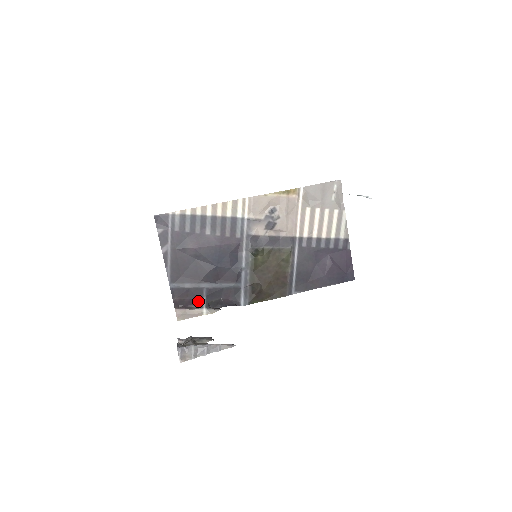
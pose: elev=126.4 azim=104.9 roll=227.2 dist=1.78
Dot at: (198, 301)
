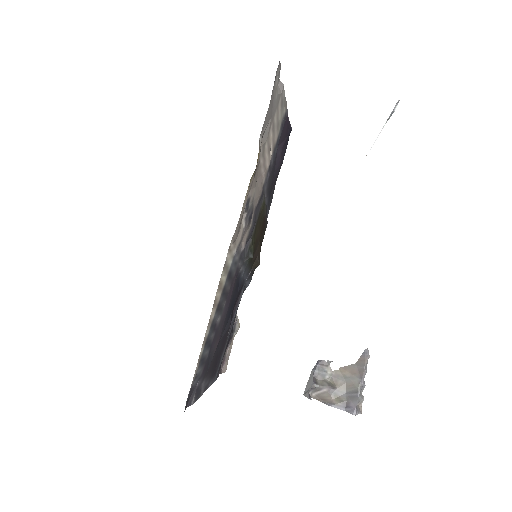
Dot at: occluded
